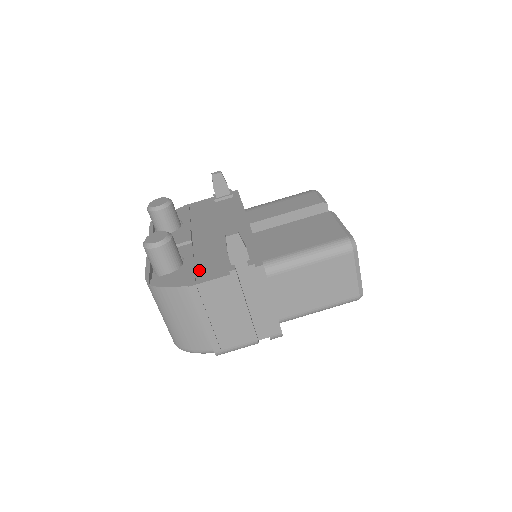
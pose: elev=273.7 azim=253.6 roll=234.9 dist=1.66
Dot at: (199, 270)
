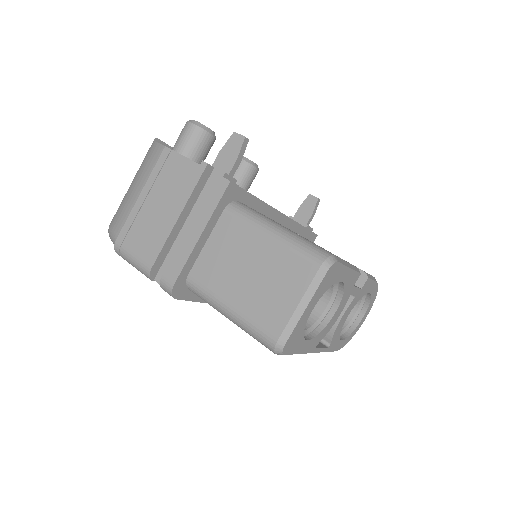
Dot at: occluded
